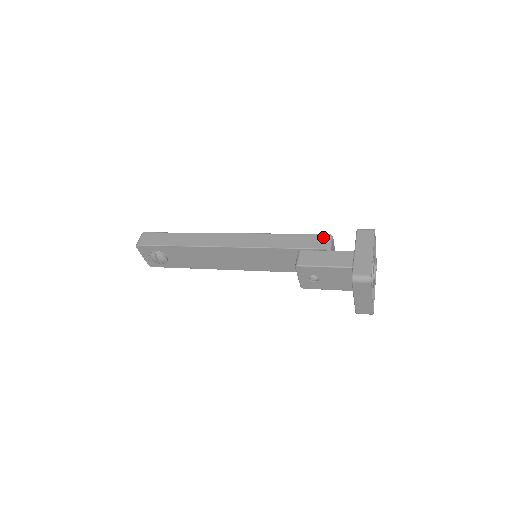
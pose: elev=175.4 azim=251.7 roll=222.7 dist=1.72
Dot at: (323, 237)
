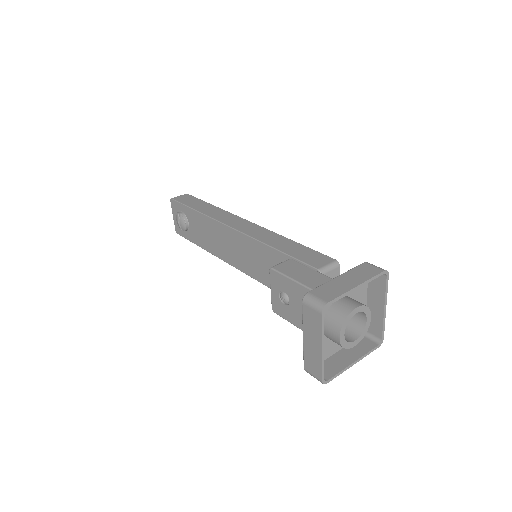
Dot at: (327, 259)
